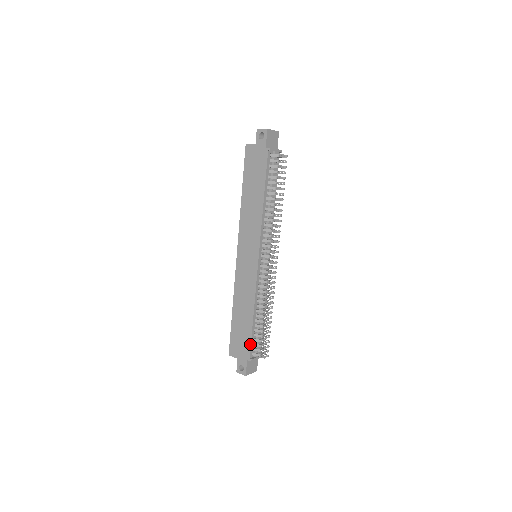
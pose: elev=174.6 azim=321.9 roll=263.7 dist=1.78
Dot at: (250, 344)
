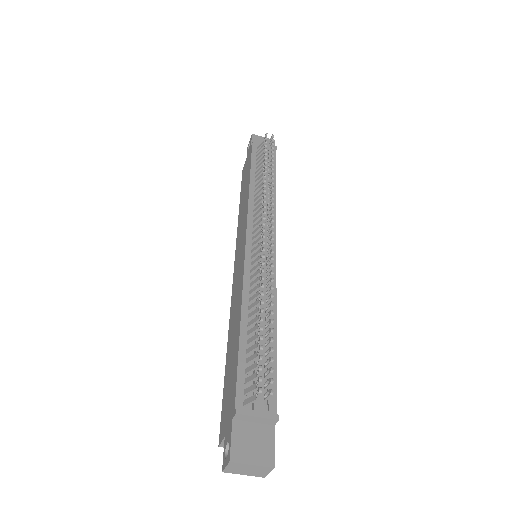
Dot at: (236, 378)
